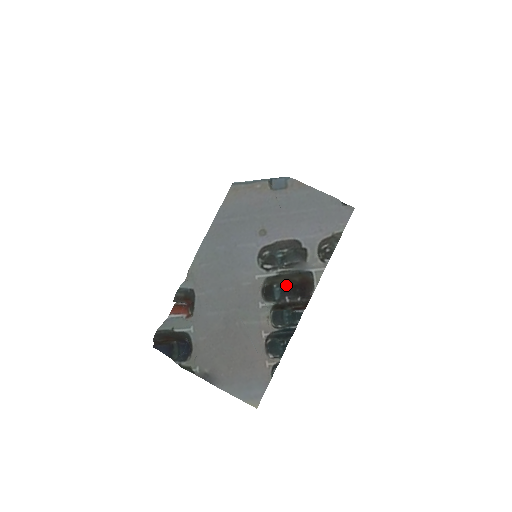
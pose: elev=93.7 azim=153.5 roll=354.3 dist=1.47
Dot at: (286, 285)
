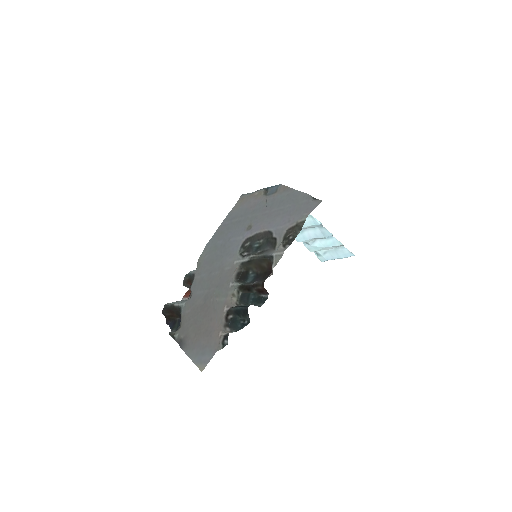
Dot at: (259, 272)
